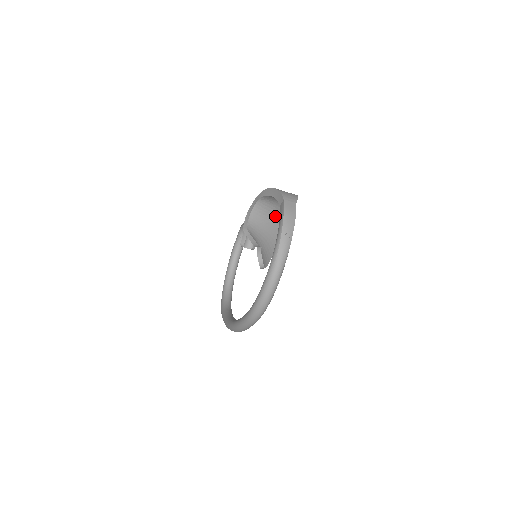
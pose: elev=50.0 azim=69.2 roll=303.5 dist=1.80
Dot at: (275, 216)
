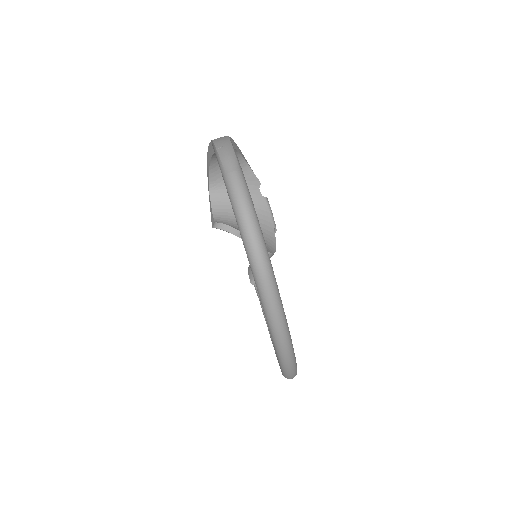
Dot at: occluded
